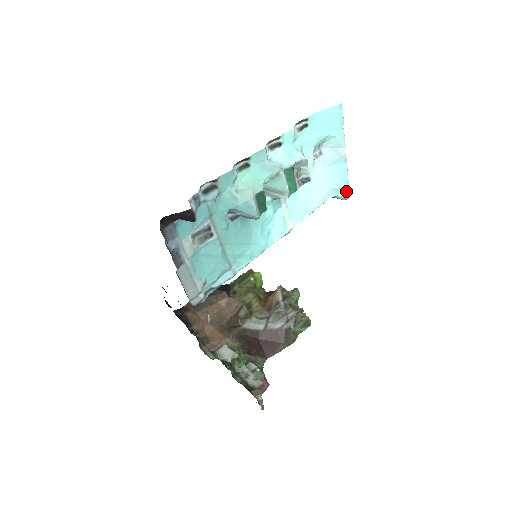
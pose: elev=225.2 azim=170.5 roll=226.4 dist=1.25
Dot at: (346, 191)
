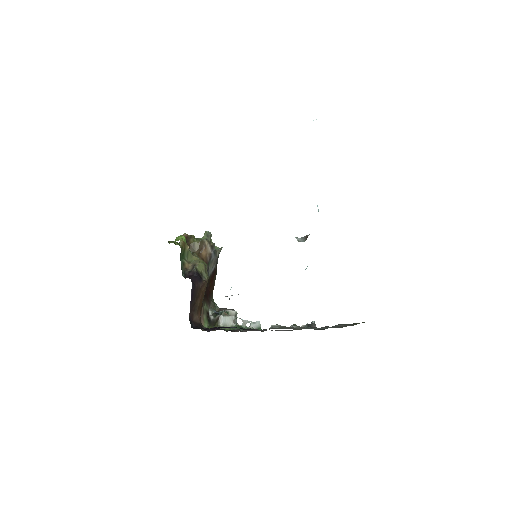
Dot at: occluded
